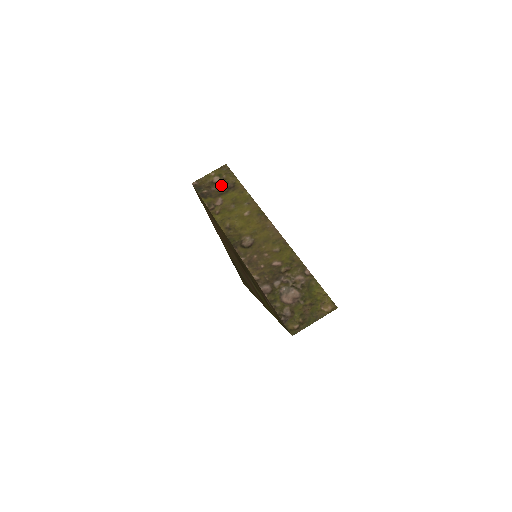
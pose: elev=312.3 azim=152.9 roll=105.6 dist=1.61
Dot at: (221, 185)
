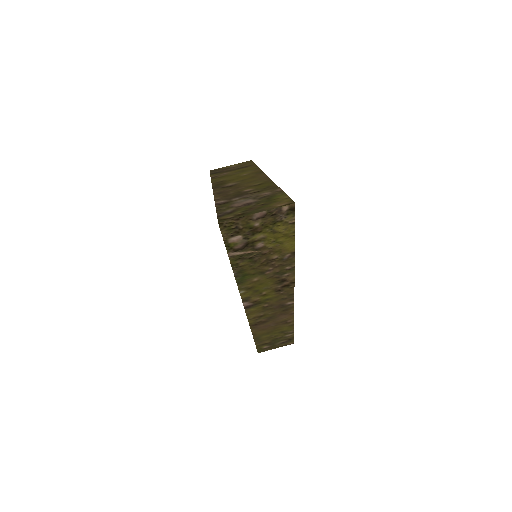
Dot at: (236, 167)
